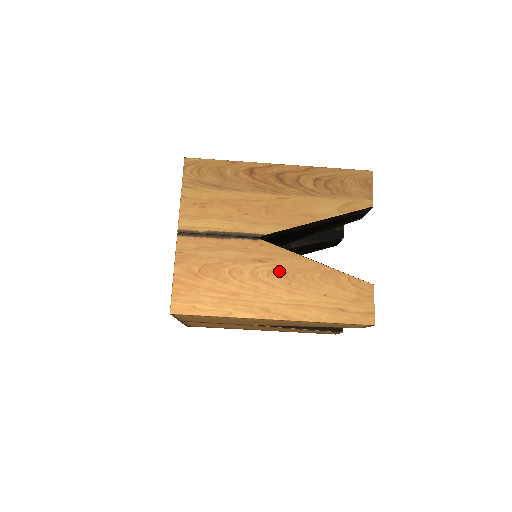
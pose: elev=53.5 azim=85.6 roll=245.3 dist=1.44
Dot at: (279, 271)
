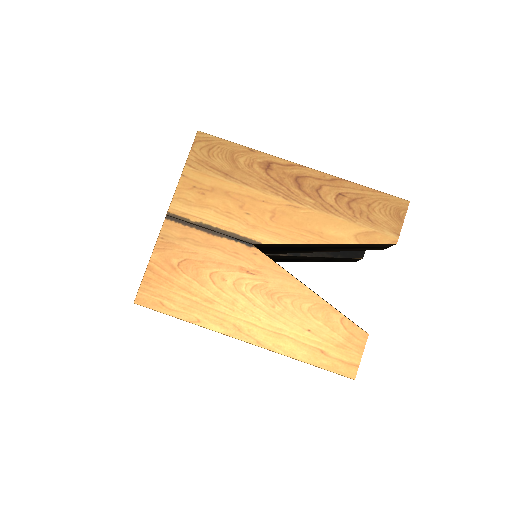
Dot at: (266, 289)
